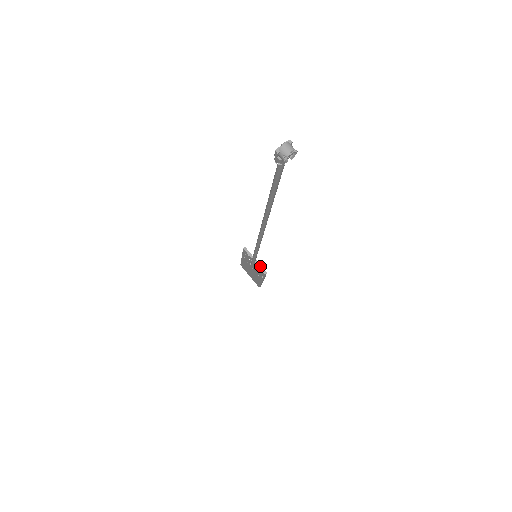
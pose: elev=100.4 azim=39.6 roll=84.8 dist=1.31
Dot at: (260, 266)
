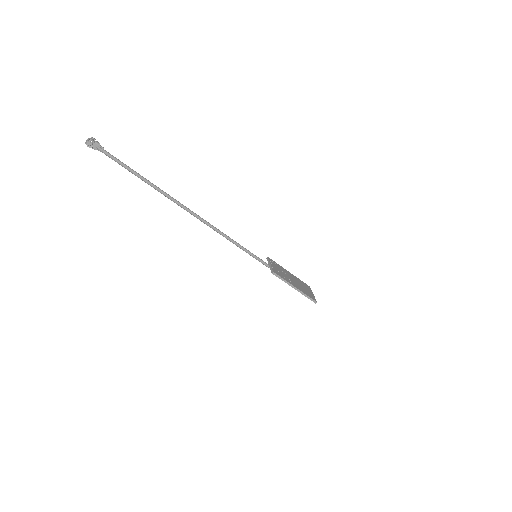
Dot at: (271, 268)
